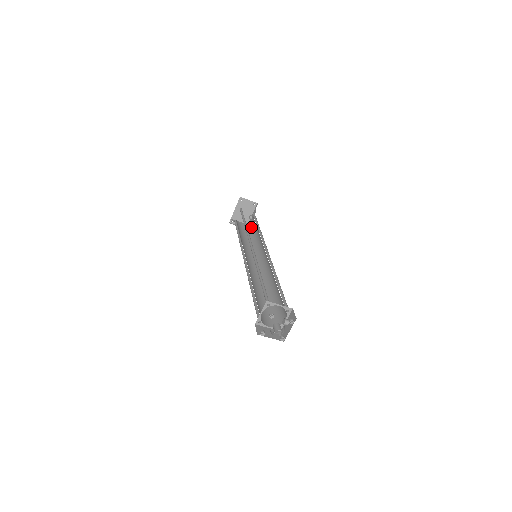
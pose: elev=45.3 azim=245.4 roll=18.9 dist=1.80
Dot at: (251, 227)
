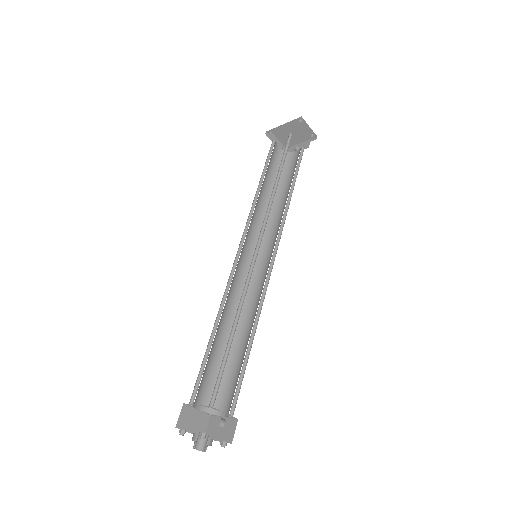
Dot at: (286, 168)
